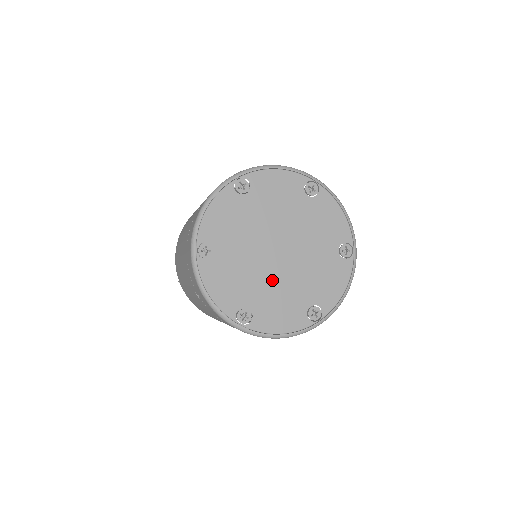
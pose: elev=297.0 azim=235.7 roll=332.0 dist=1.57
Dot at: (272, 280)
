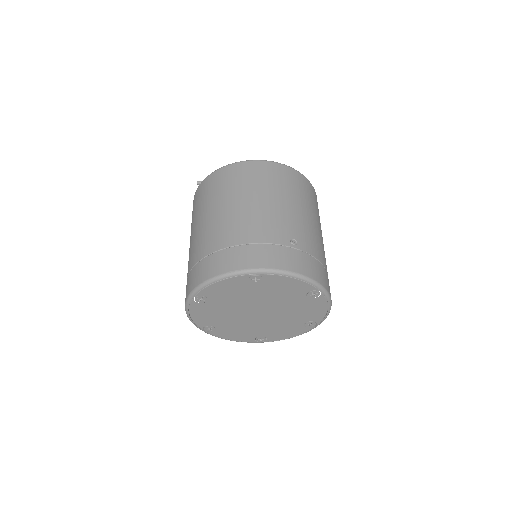
Dot at: (242, 322)
